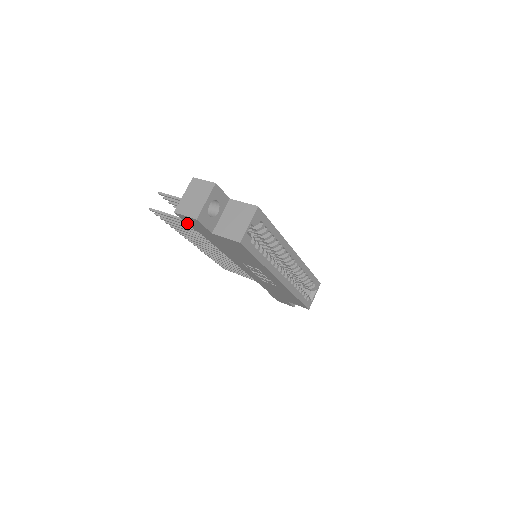
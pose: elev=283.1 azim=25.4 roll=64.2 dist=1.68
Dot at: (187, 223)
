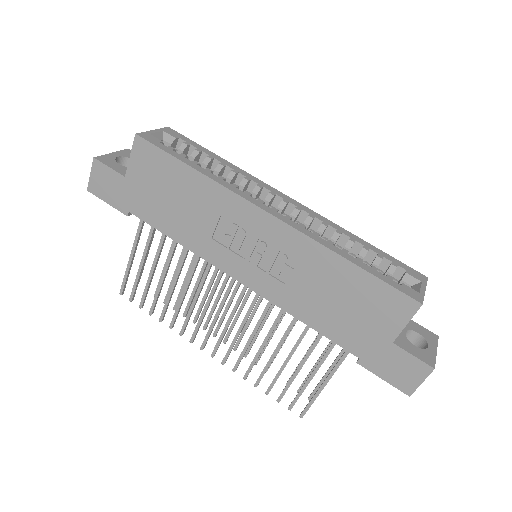
Dot at: (110, 204)
